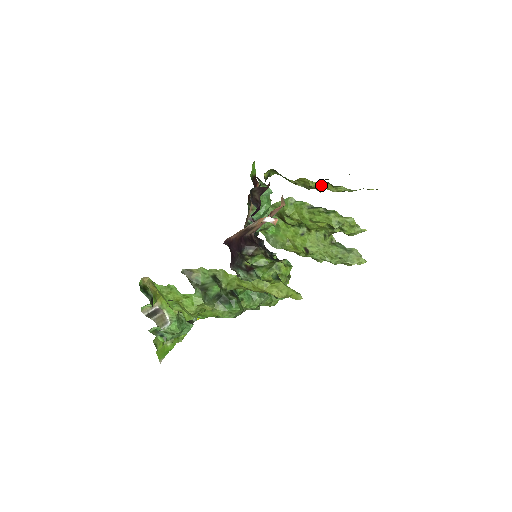
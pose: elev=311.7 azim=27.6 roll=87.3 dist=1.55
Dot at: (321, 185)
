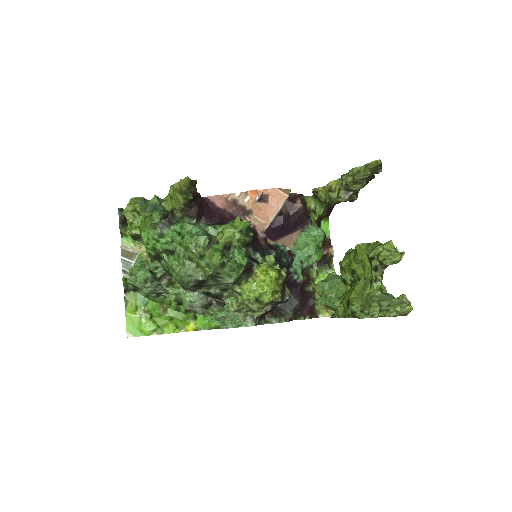
Dot at: (340, 189)
